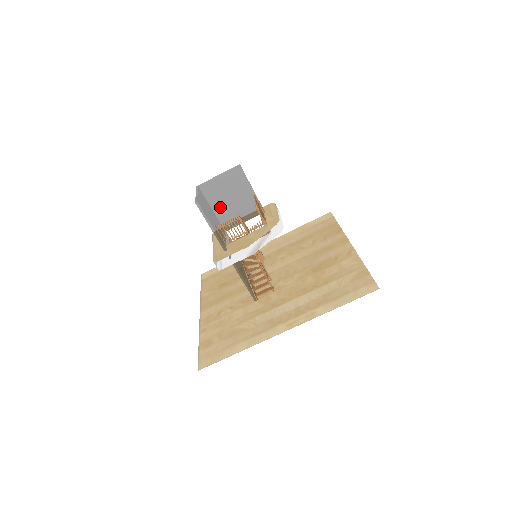
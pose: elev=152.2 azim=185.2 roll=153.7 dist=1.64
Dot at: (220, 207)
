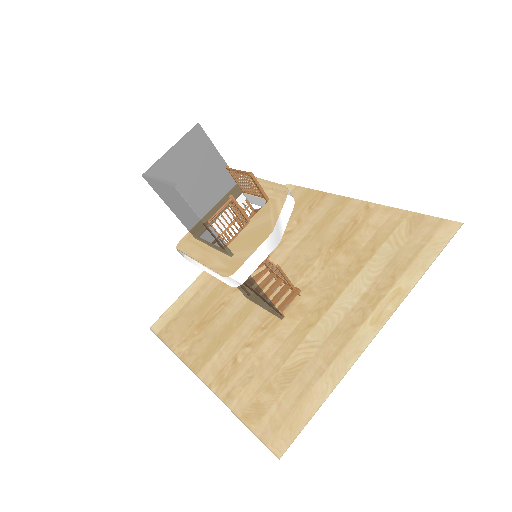
Dot at: occluded
